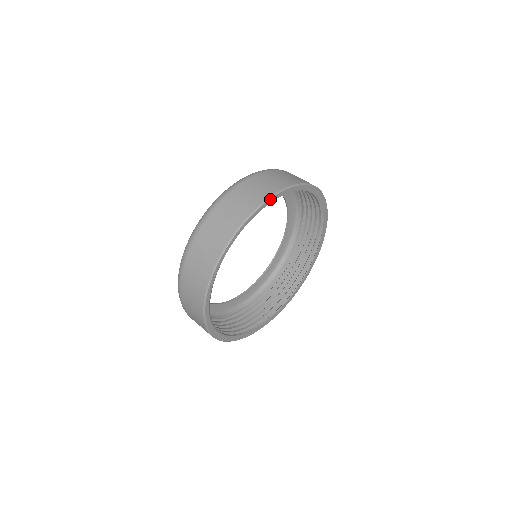
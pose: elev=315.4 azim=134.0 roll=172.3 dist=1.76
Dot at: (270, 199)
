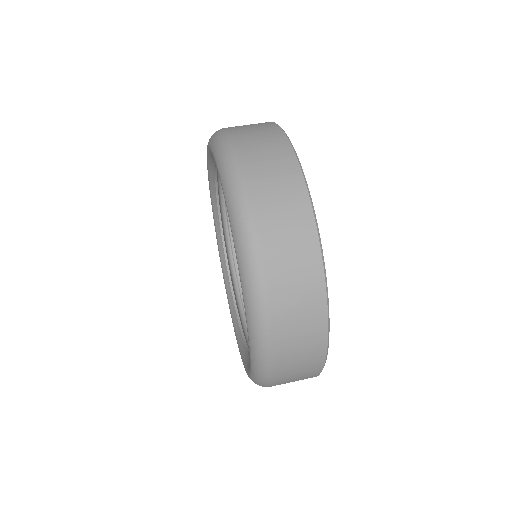
Dot at: occluded
